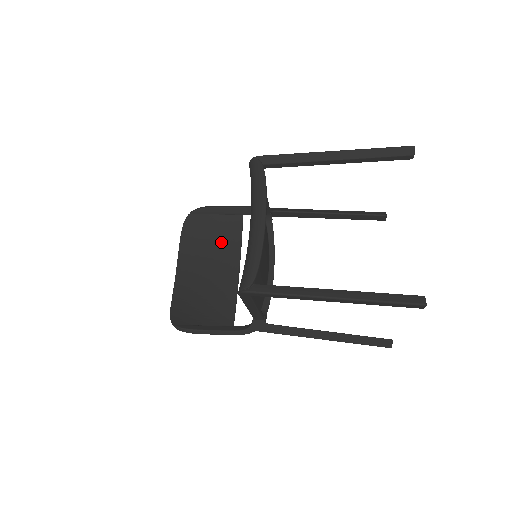
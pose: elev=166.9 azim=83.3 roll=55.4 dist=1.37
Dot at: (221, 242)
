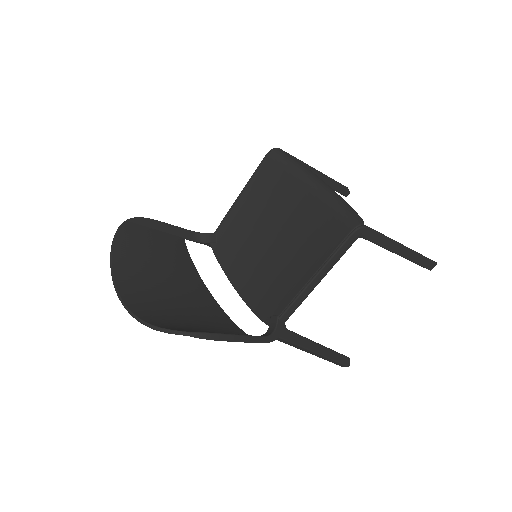
Dot at: (171, 260)
